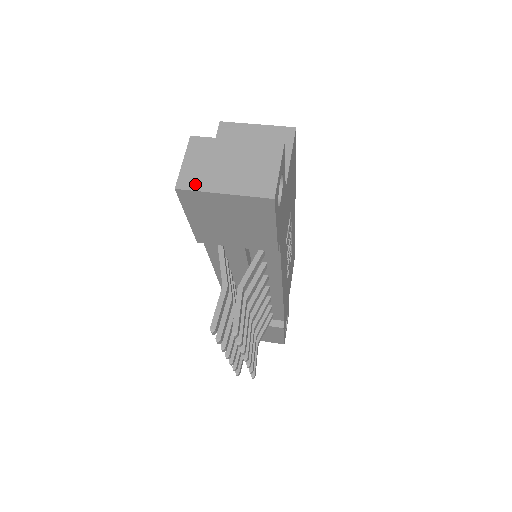
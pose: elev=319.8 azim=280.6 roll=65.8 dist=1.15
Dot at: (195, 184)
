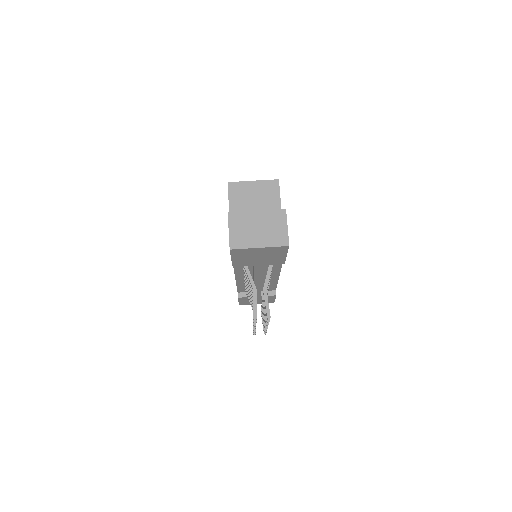
Dot at: (241, 244)
